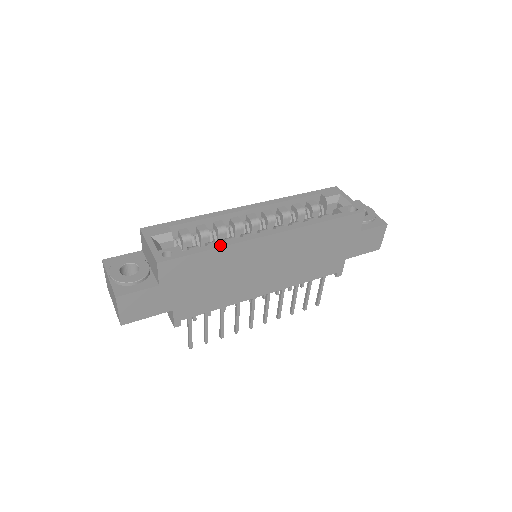
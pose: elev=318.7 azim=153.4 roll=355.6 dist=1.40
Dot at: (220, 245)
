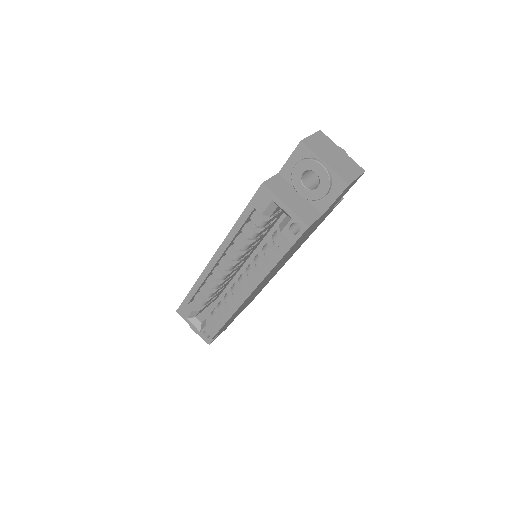
Dot at: (226, 319)
